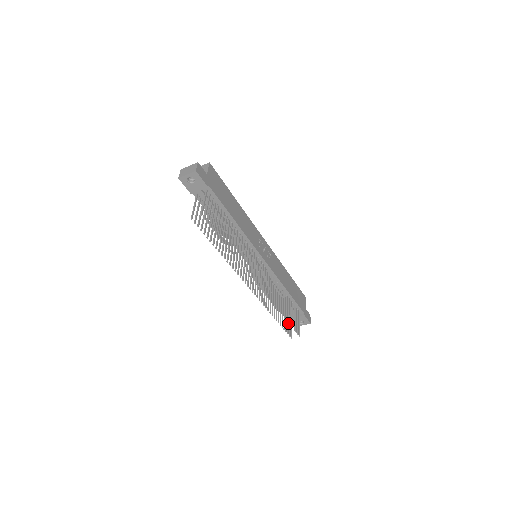
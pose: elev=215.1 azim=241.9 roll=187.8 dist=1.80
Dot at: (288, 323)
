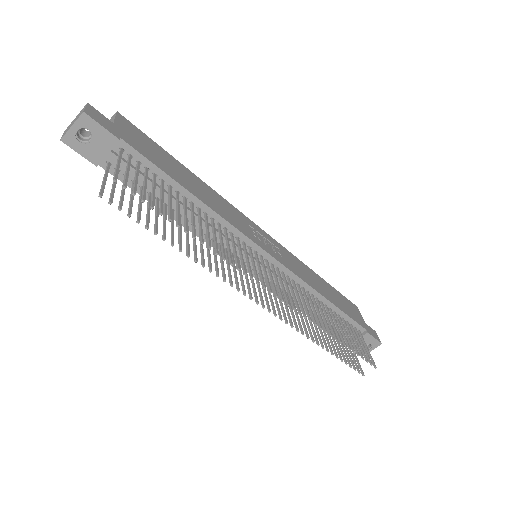
Dot at: (349, 349)
